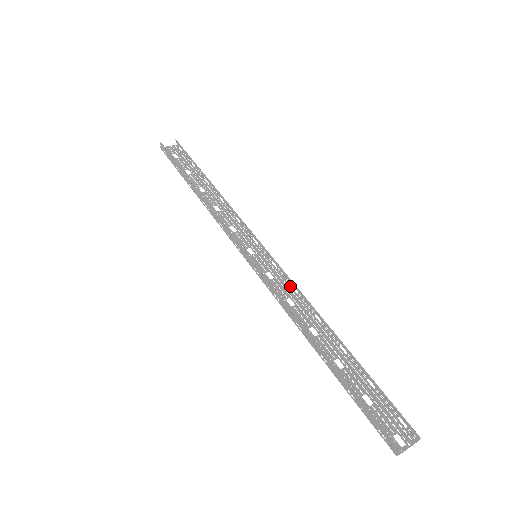
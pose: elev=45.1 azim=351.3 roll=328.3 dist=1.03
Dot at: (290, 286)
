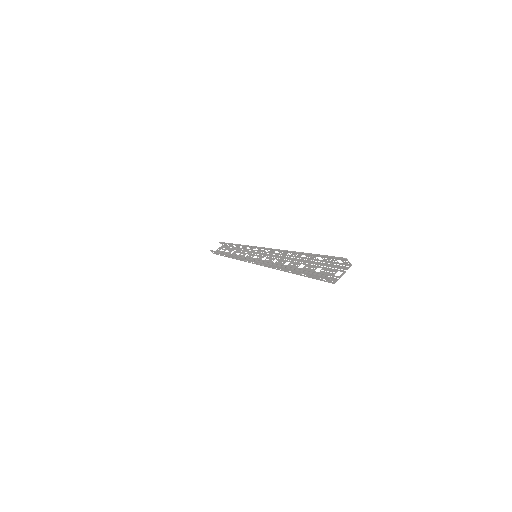
Dot at: (276, 253)
